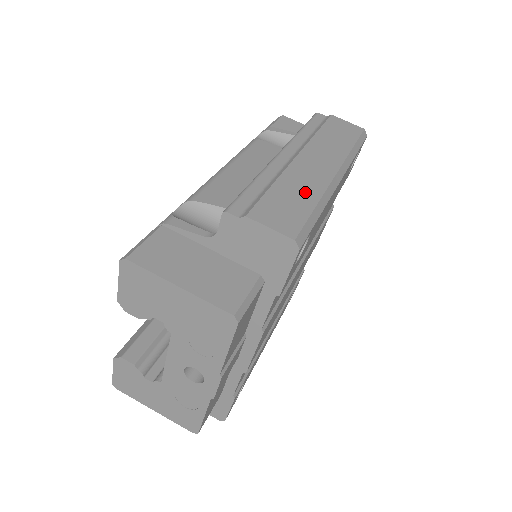
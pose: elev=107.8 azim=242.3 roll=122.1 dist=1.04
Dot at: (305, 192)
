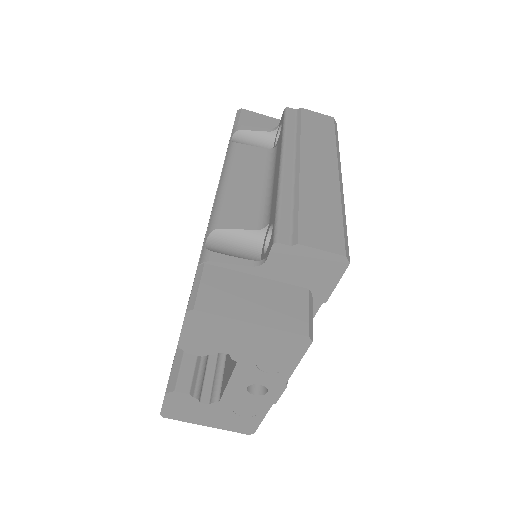
Dot at: (327, 202)
